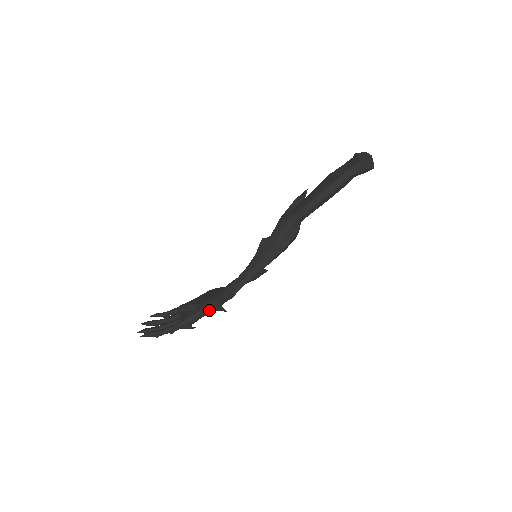
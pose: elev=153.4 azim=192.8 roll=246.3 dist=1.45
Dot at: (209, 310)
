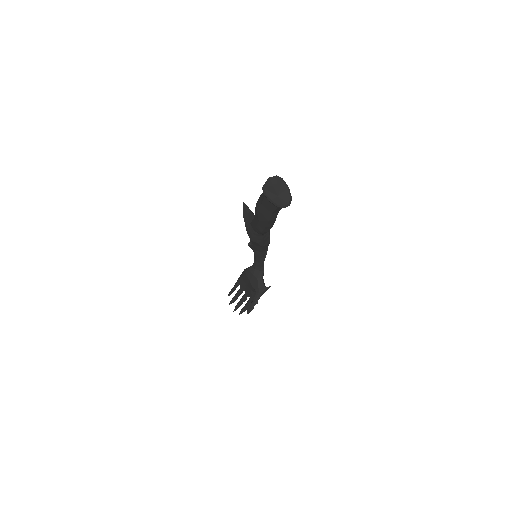
Dot at: (262, 293)
